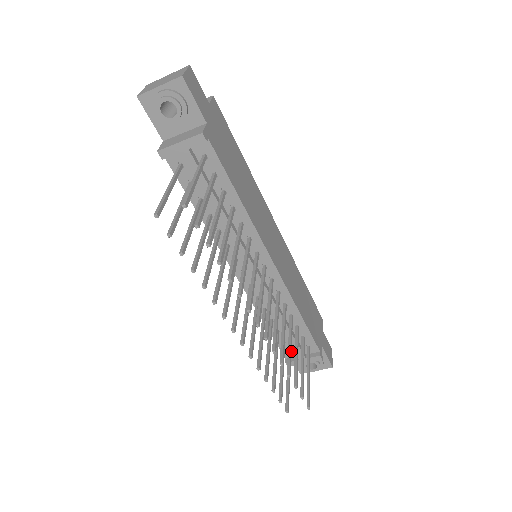
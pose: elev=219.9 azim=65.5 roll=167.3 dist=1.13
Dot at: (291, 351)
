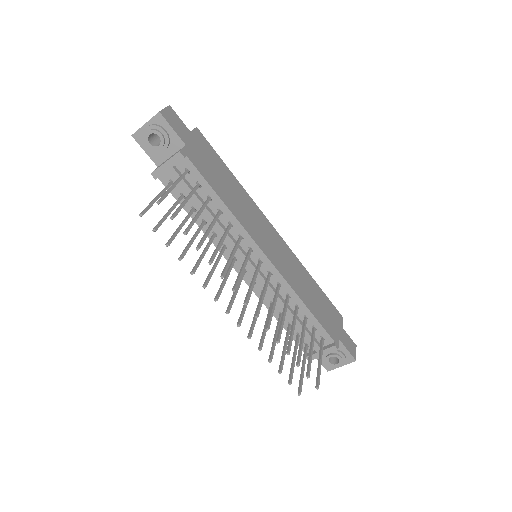
Dot at: (293, 334)
